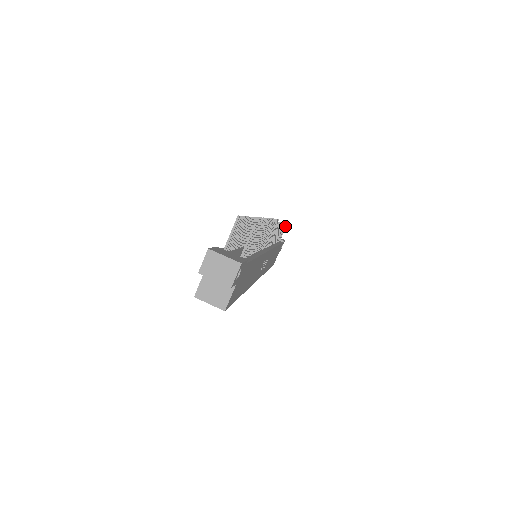
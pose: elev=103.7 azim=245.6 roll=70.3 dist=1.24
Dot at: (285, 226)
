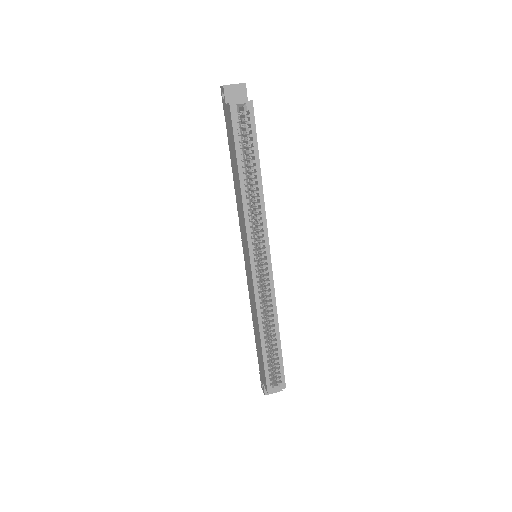
Dot at: occluded
